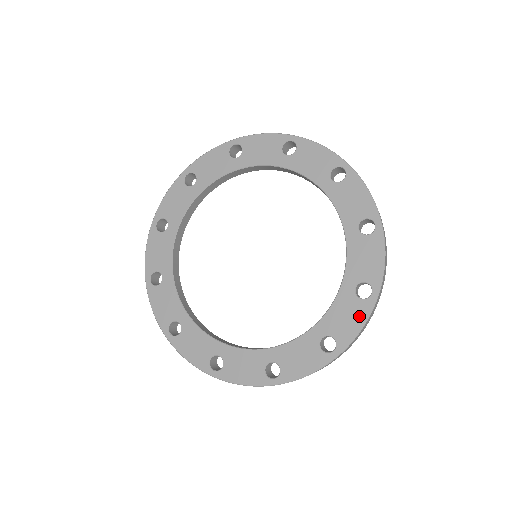
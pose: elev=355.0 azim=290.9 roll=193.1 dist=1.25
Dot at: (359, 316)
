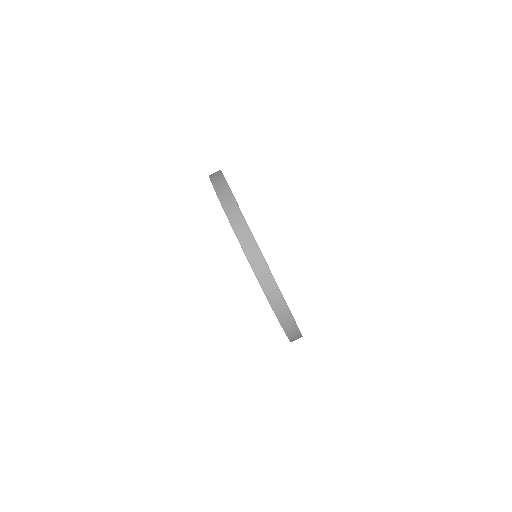
Dot at: occluded
